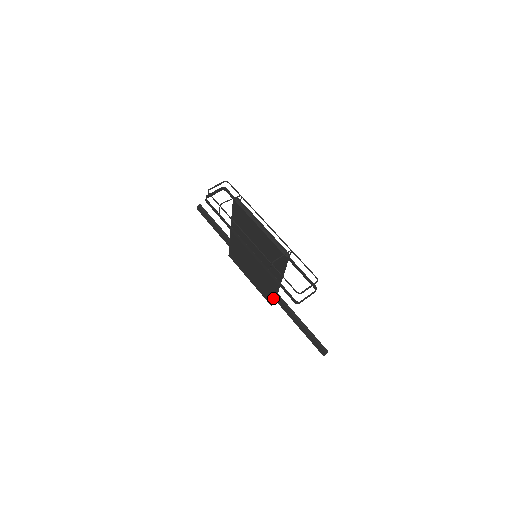
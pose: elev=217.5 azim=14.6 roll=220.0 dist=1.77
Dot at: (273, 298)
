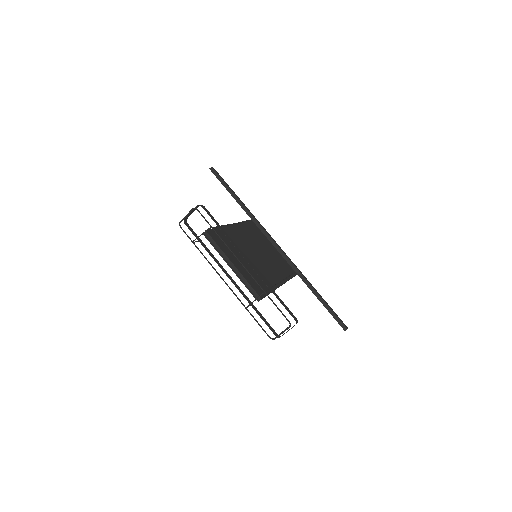
Dot at: occluded
